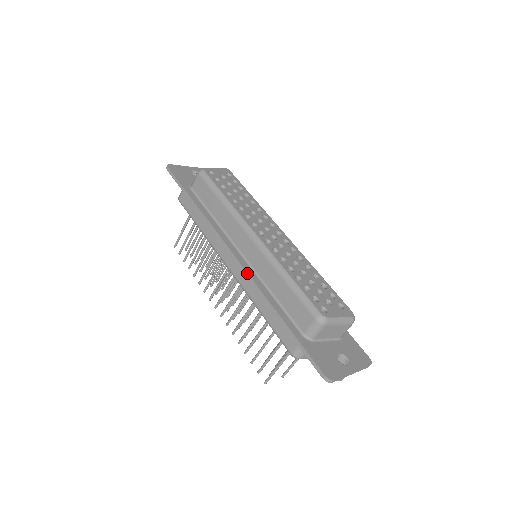
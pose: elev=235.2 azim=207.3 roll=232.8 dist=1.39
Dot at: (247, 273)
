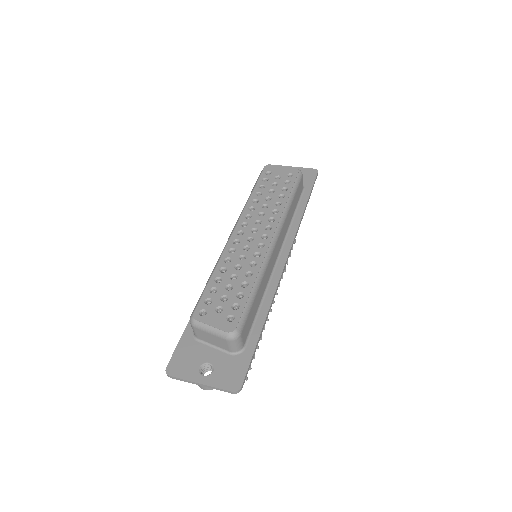
Dot at: occluded
